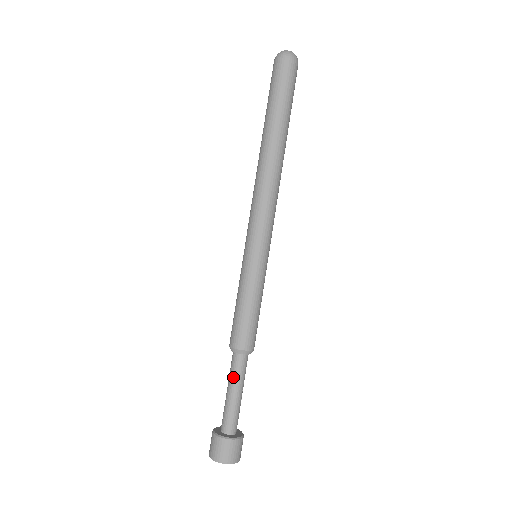
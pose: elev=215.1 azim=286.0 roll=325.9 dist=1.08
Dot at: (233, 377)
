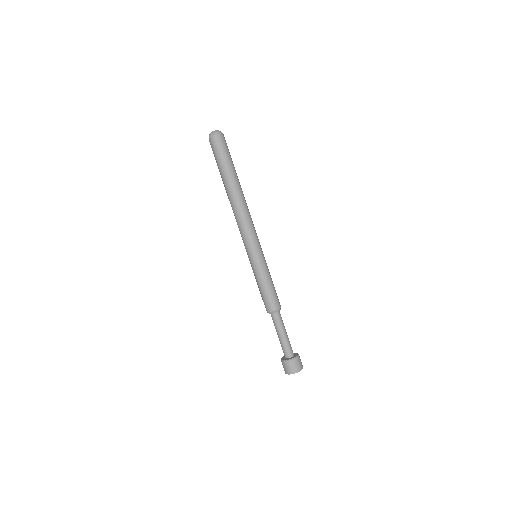
Dot at: (276, 327)
